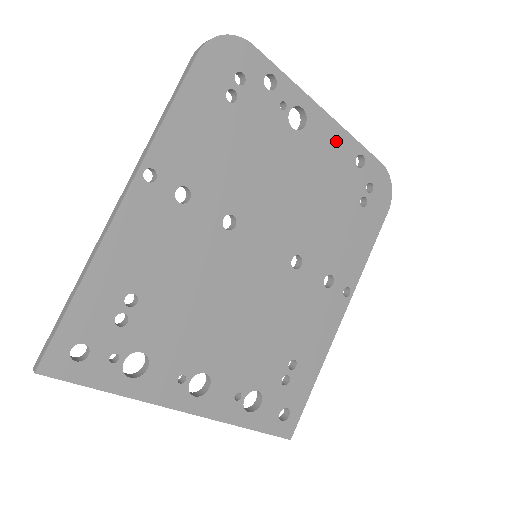
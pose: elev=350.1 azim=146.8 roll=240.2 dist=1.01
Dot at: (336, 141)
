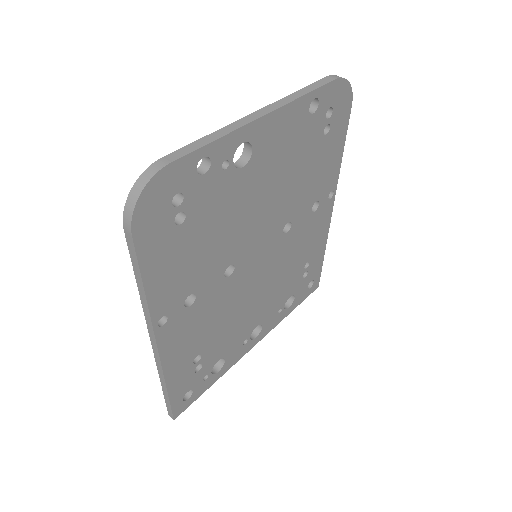
Dot at: (285, 122)
